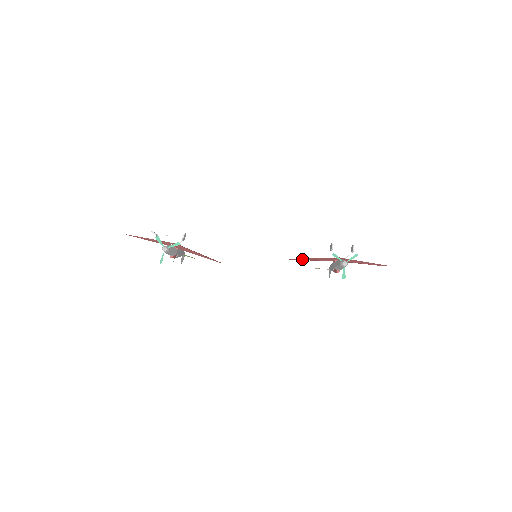
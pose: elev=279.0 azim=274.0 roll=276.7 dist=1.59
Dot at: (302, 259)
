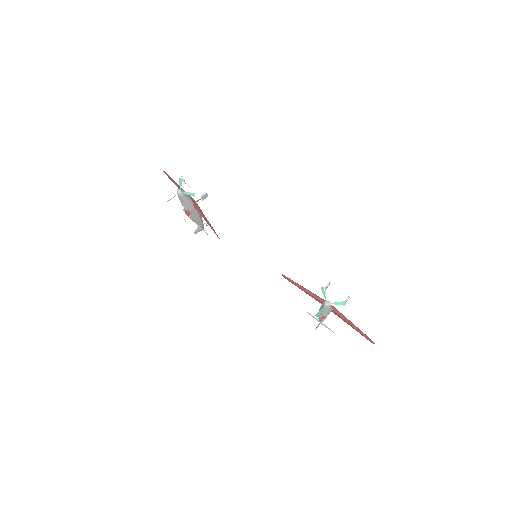
Dot at: (293, 281)
